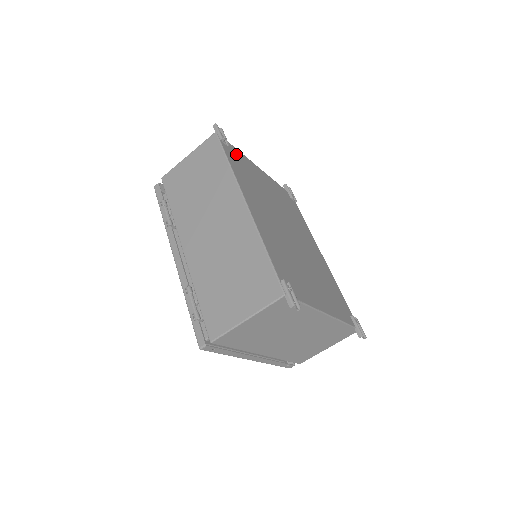
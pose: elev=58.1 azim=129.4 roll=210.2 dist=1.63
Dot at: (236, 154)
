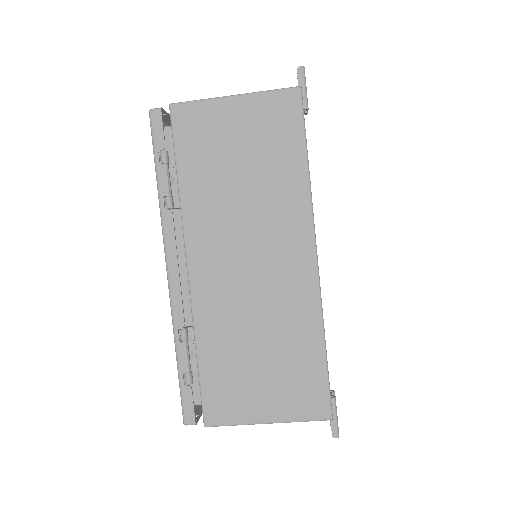
Dot at: occluded
